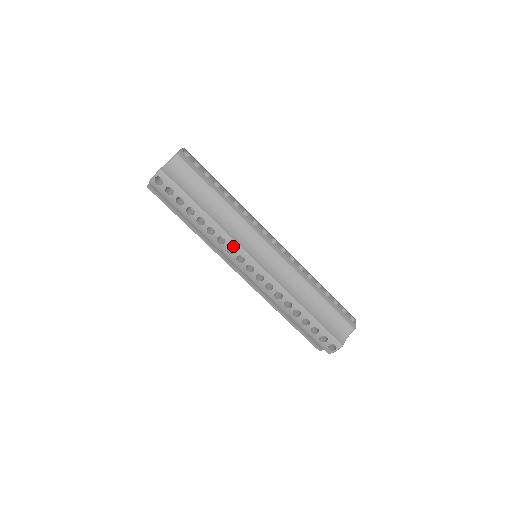
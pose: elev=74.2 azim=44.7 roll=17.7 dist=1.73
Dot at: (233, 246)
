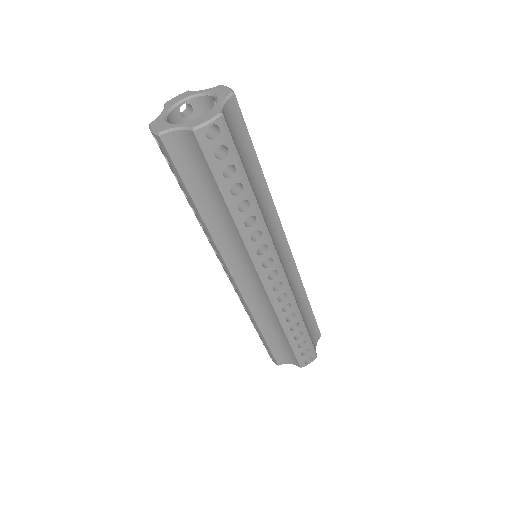
Dot at: (217, 252)
